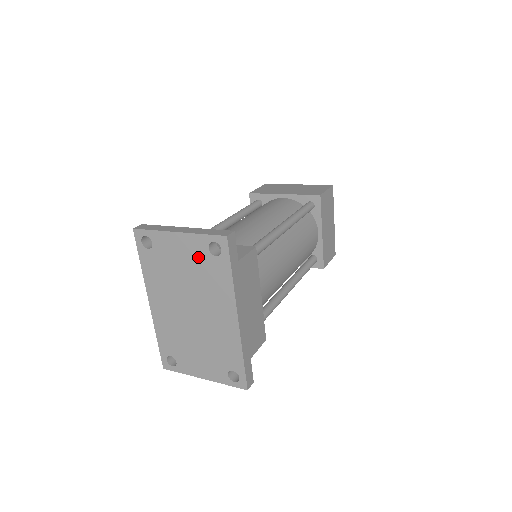
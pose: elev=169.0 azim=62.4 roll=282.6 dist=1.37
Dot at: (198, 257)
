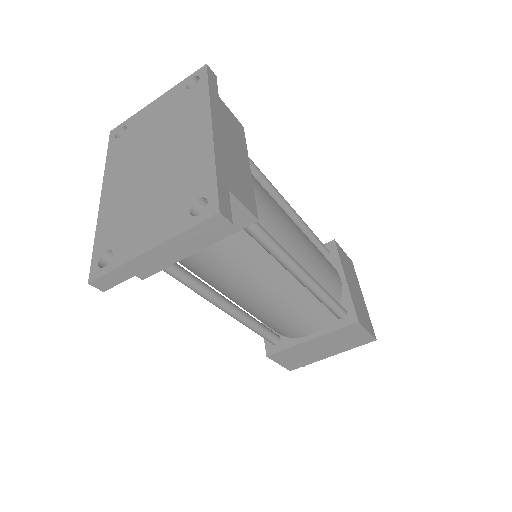
Dot at: (173, 103)
